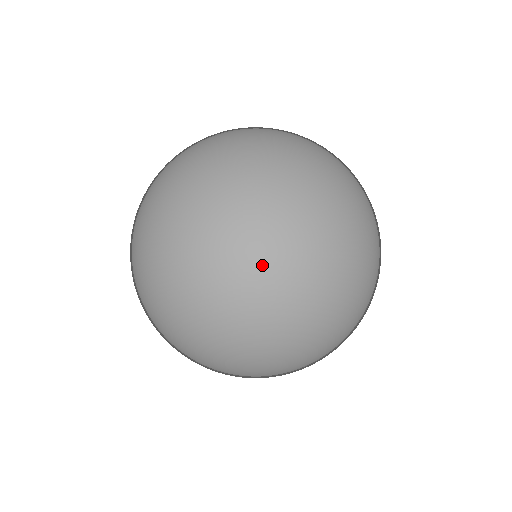
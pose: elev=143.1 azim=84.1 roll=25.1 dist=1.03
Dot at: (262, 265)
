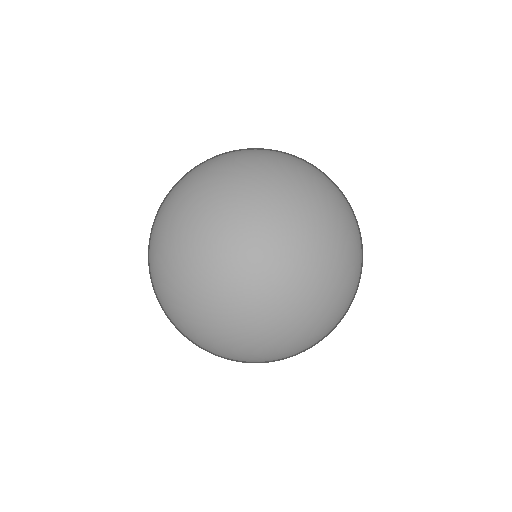
Dot at: (261, 320)
